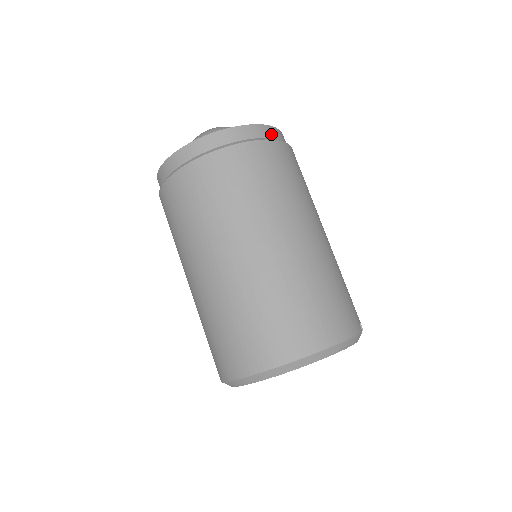
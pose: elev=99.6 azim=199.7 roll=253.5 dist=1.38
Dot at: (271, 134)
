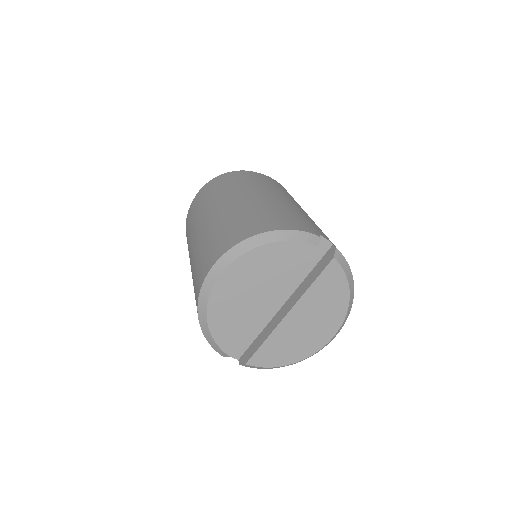
Dot at: occluded
